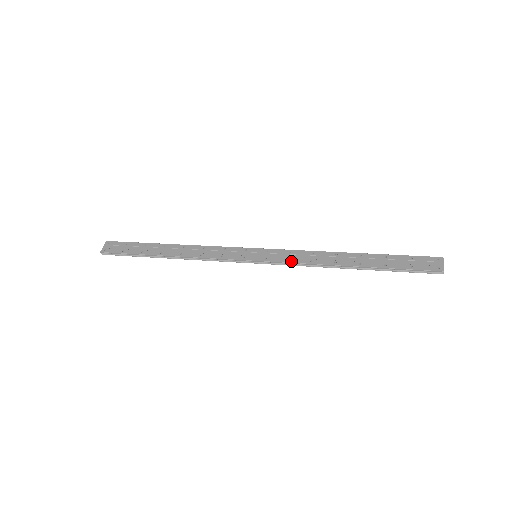
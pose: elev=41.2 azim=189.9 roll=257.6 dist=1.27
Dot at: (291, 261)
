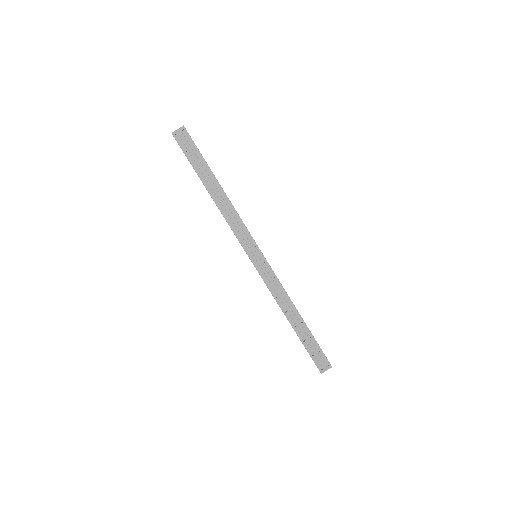
Dot at: (267, 284)
